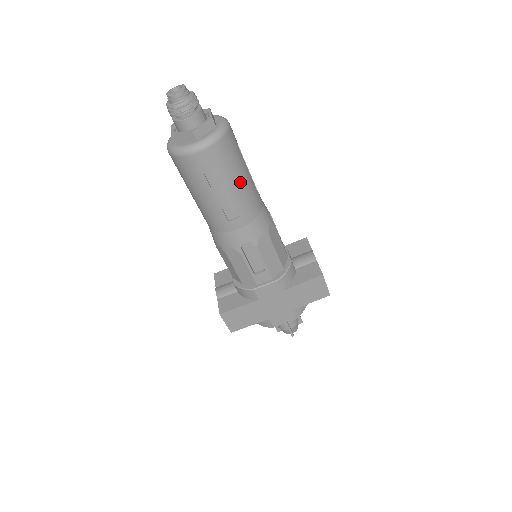
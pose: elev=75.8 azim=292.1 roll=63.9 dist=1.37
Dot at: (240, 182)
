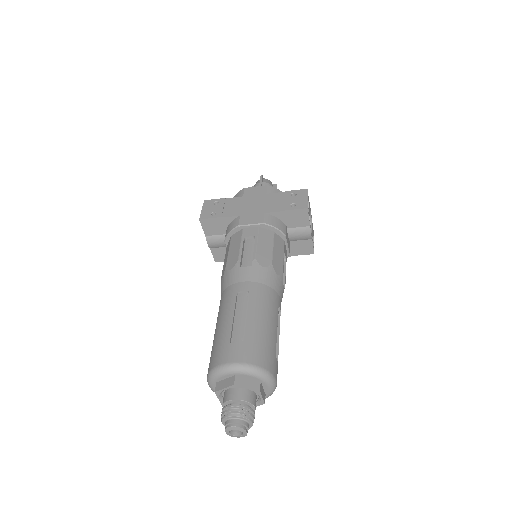
Dot at: occluded
